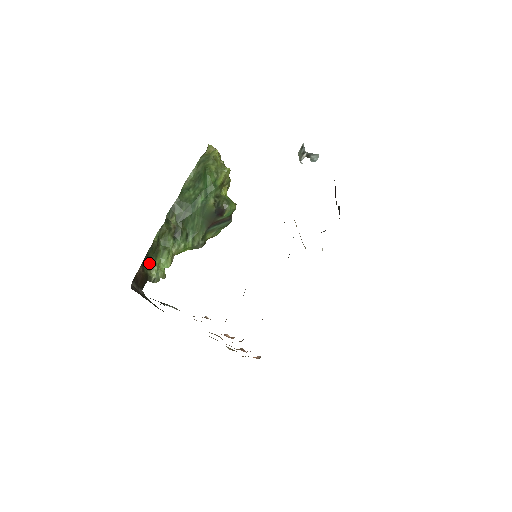
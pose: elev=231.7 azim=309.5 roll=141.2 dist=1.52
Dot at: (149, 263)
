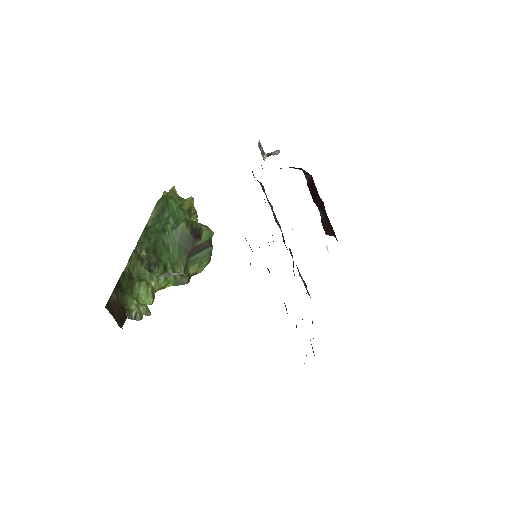
Dot at: (124, 297)
